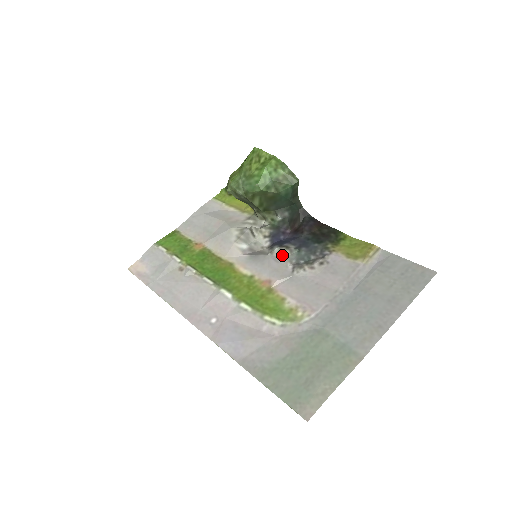
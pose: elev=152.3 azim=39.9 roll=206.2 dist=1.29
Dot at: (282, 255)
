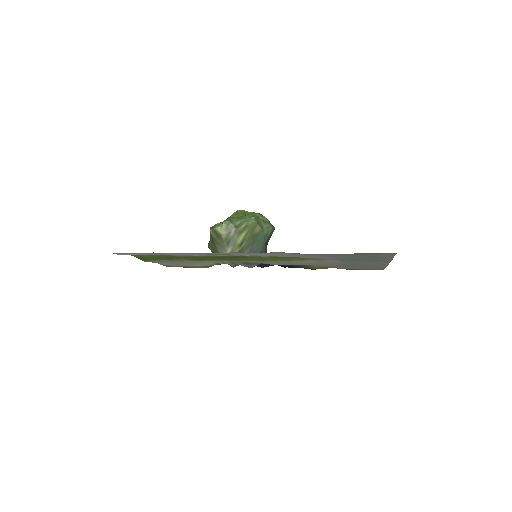
Dot at: (272, 264)
